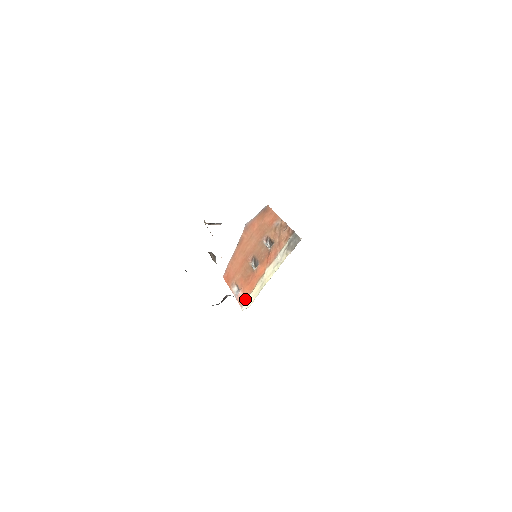
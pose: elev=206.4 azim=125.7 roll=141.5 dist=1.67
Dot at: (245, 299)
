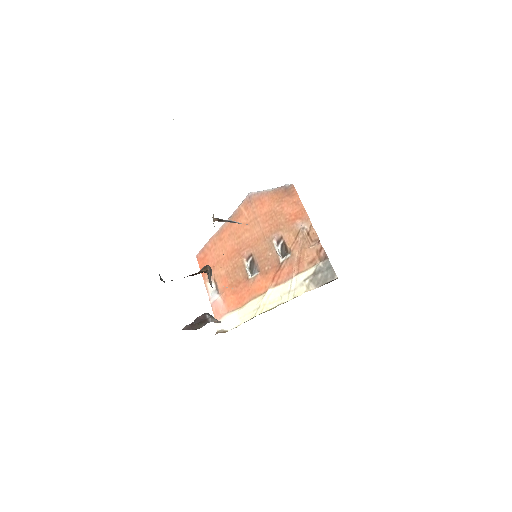
Dot at: (225, 314)
